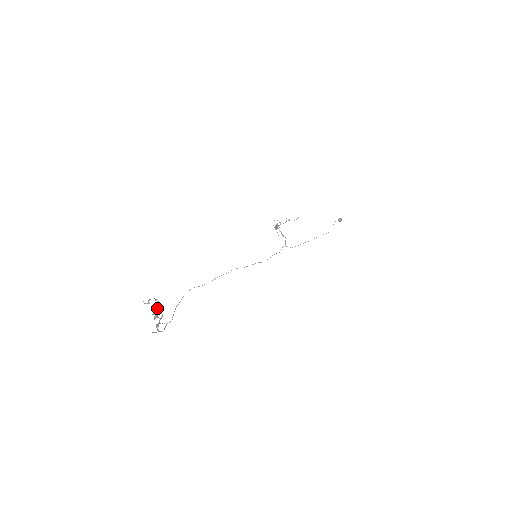
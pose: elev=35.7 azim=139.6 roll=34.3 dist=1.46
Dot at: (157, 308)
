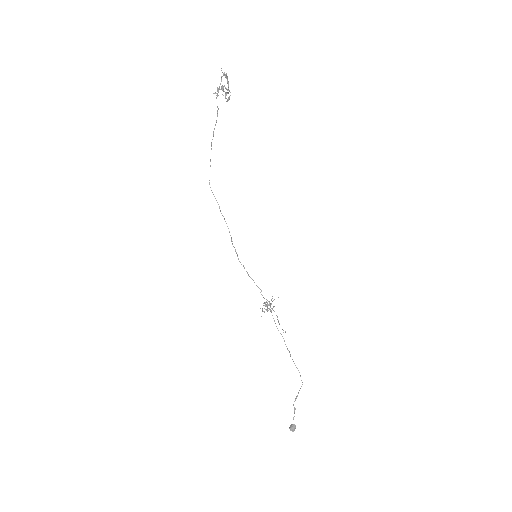
Dot at: occluded
